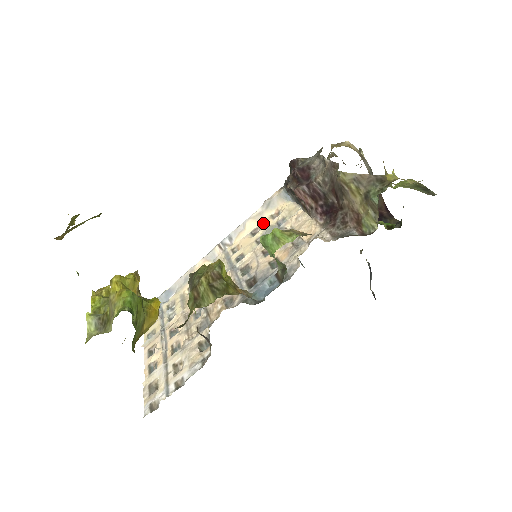
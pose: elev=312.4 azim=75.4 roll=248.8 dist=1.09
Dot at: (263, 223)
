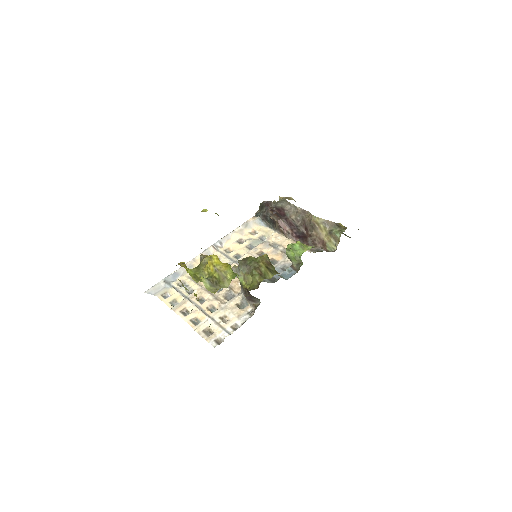
Dot at: (246, 236)
